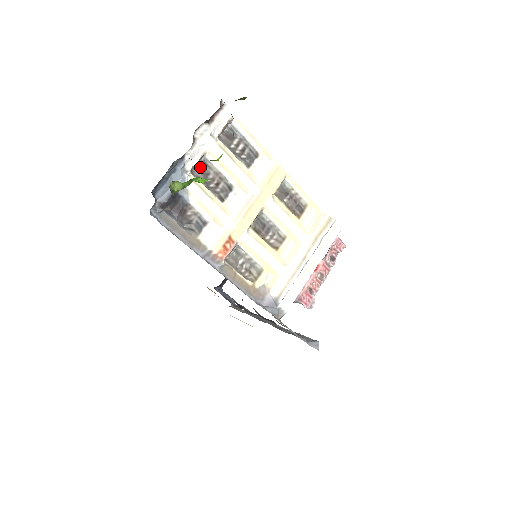
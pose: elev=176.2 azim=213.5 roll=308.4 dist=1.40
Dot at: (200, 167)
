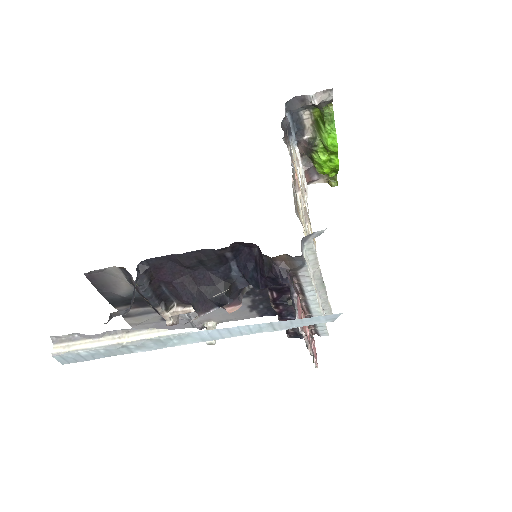
Dot at: (319, 144)
